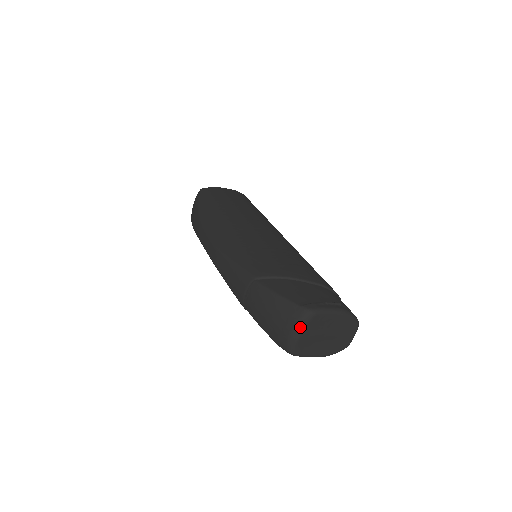
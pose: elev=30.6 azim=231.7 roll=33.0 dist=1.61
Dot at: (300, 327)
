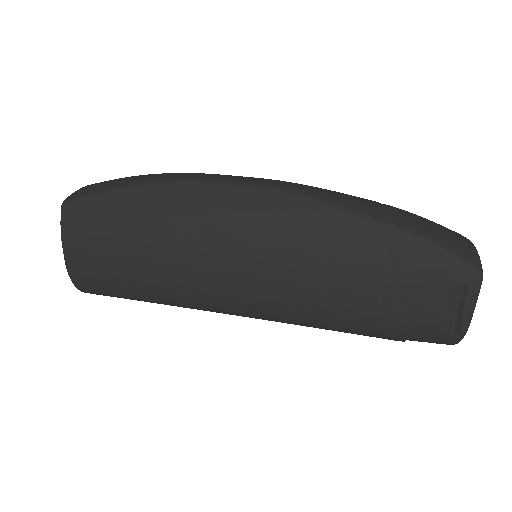
Dot at: occluded
